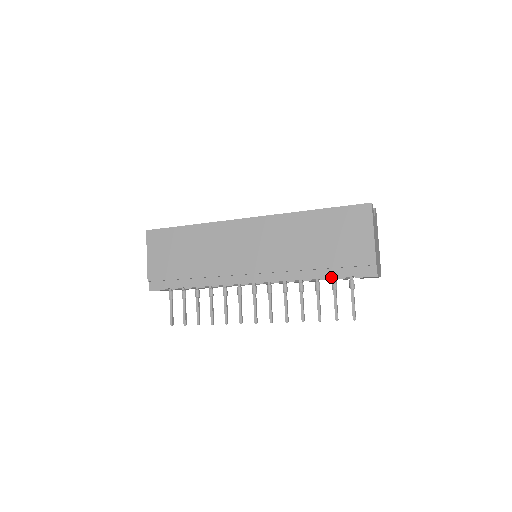
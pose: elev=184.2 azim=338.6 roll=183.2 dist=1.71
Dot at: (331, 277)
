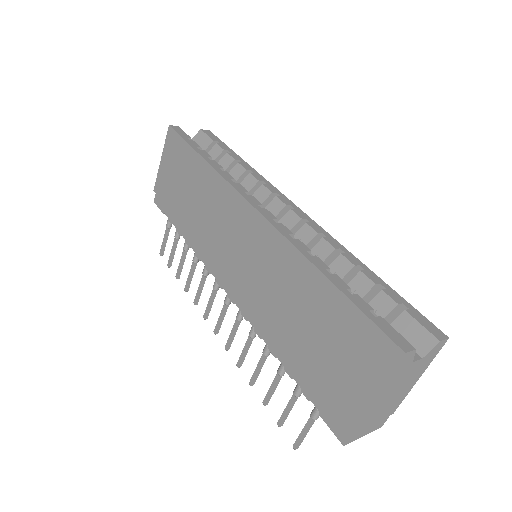
Dot at: (296, 380)
